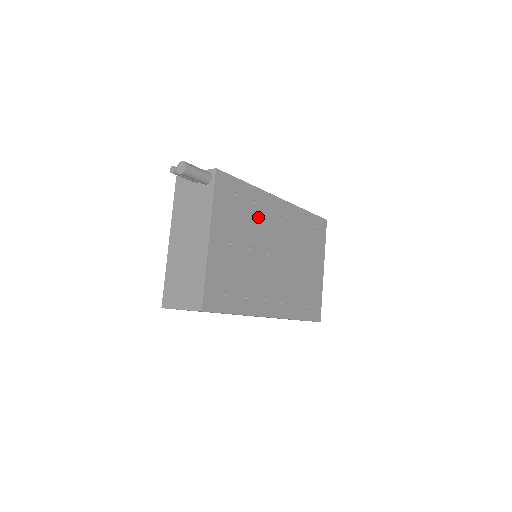
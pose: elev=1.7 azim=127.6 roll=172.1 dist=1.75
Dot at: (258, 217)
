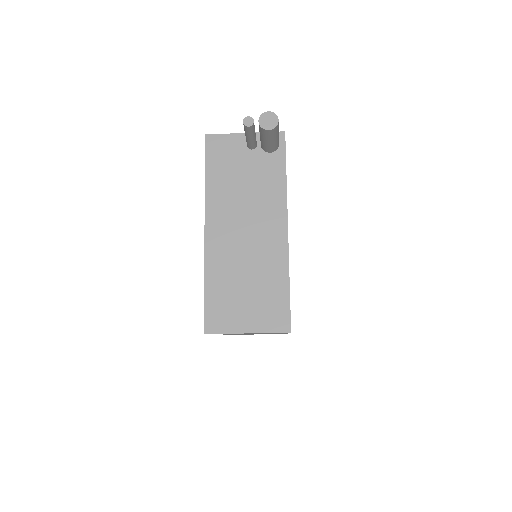
Dot at: occluded
